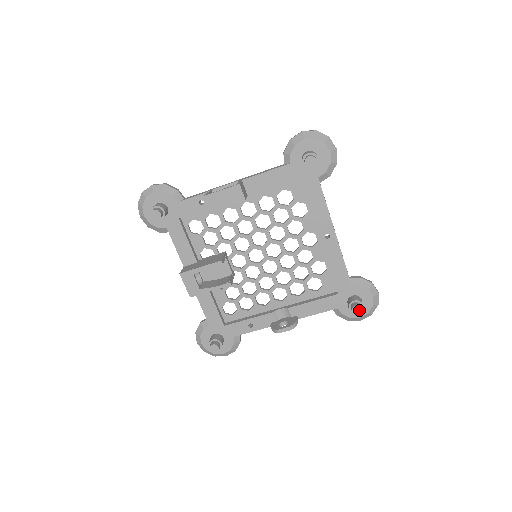
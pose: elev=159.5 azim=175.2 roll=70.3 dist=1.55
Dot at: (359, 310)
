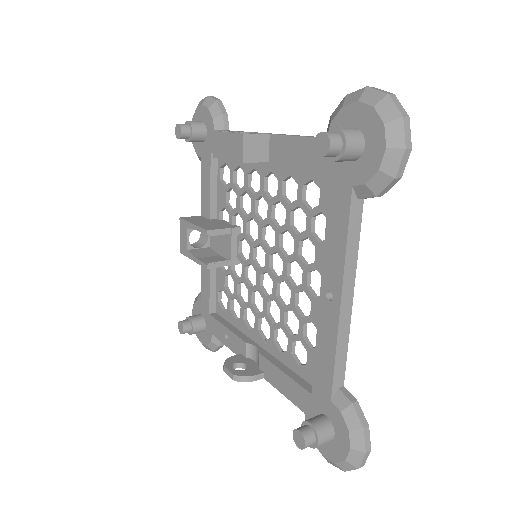
Dot at: (301, 442)
